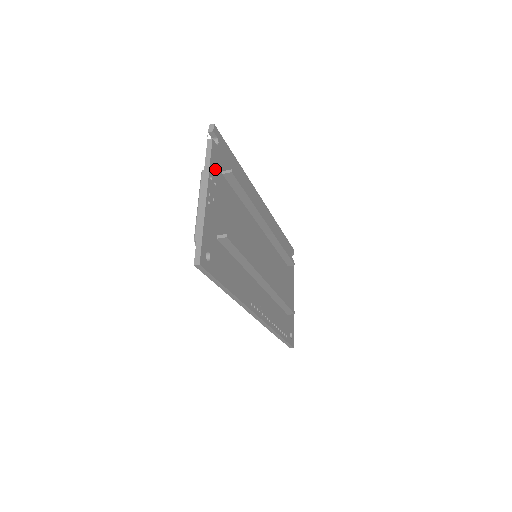
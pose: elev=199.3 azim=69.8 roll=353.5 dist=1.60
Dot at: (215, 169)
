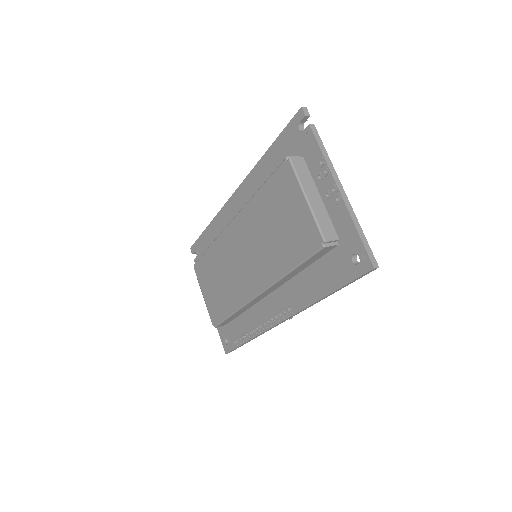
Dot at: occluded
